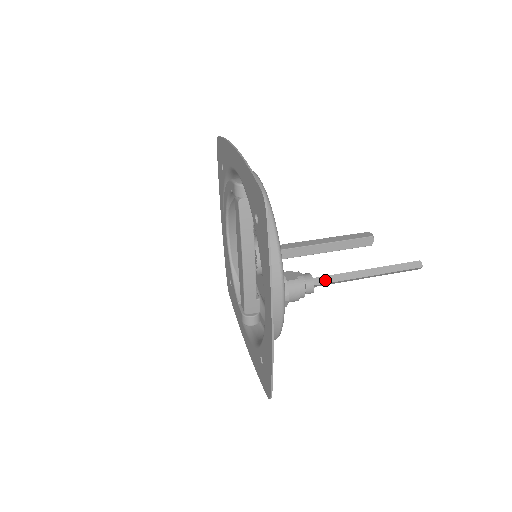
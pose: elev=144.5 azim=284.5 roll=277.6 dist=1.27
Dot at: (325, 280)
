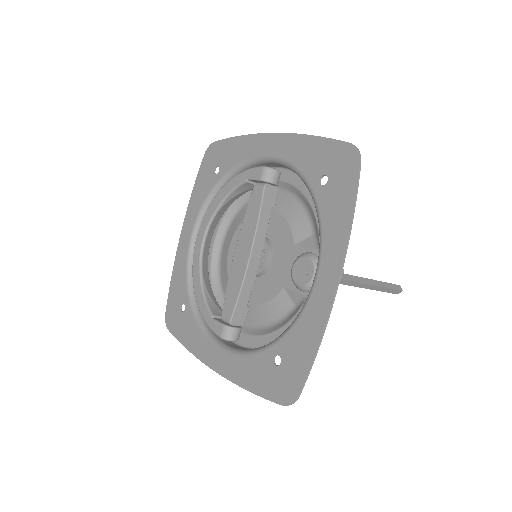
Dot at: (345, 277)
